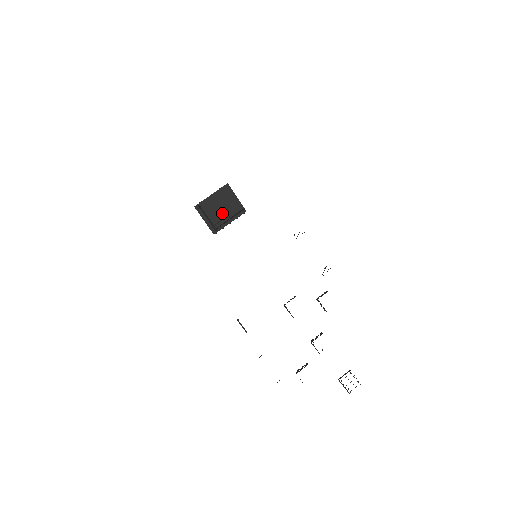
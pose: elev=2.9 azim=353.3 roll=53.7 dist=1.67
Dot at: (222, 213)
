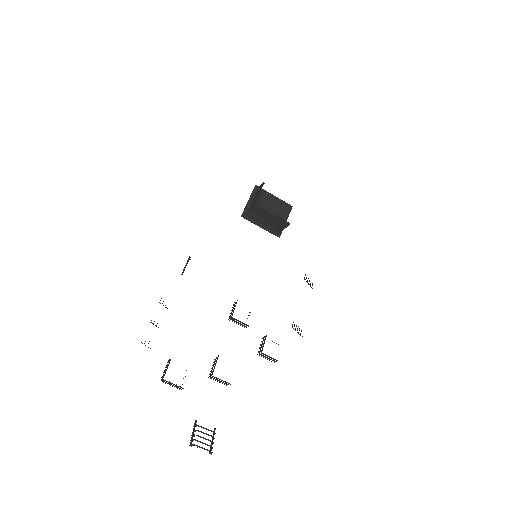
Dot at: occluded
